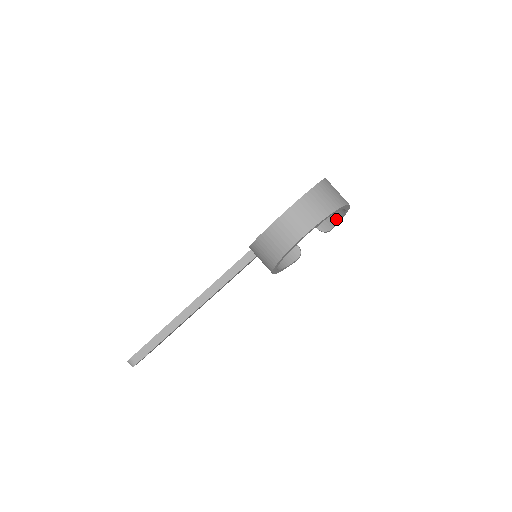
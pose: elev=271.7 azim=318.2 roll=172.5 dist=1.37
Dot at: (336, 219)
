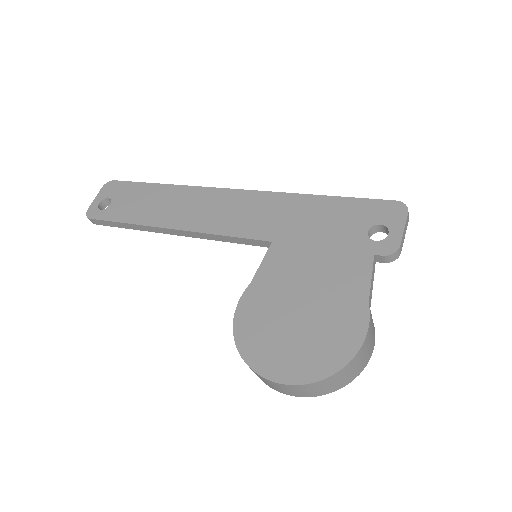
Dot at: occluded
